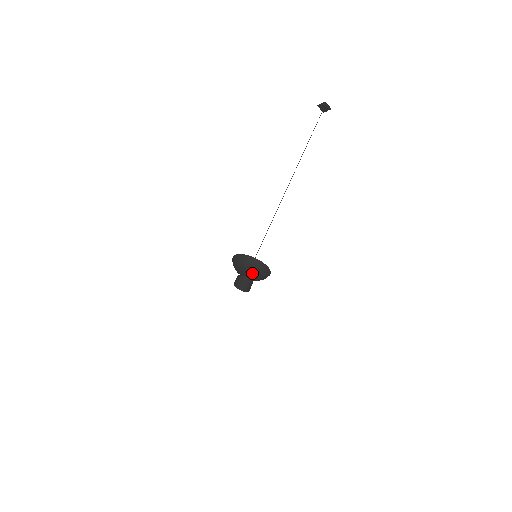
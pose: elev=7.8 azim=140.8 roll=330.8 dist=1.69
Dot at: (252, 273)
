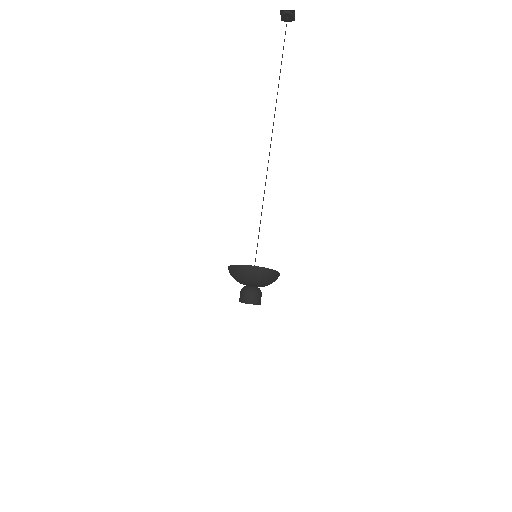
Dot at: (264, 285)
